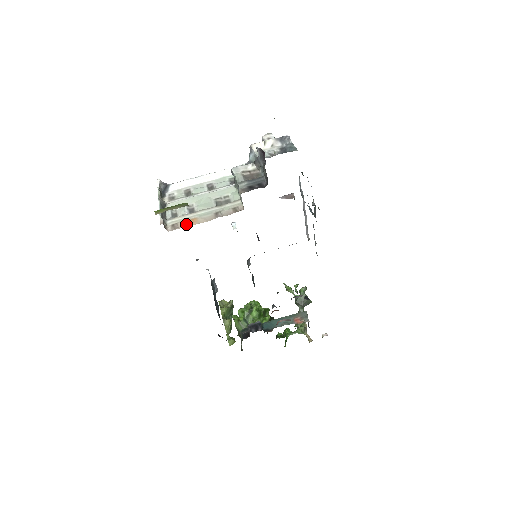
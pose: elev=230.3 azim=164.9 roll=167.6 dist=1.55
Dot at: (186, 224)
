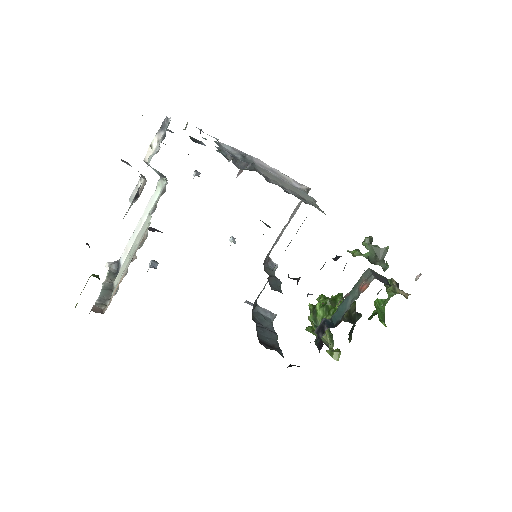
Dot at: (114, 293)
